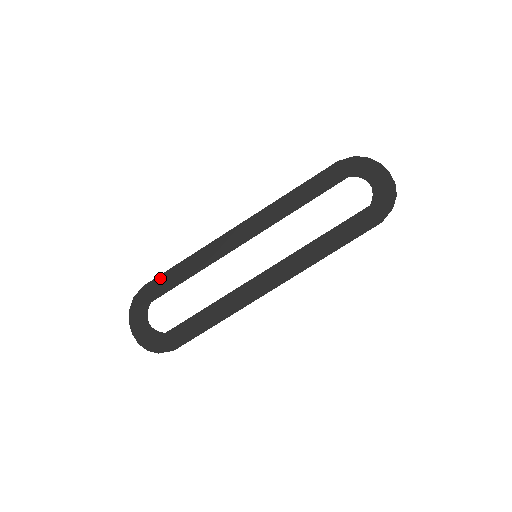
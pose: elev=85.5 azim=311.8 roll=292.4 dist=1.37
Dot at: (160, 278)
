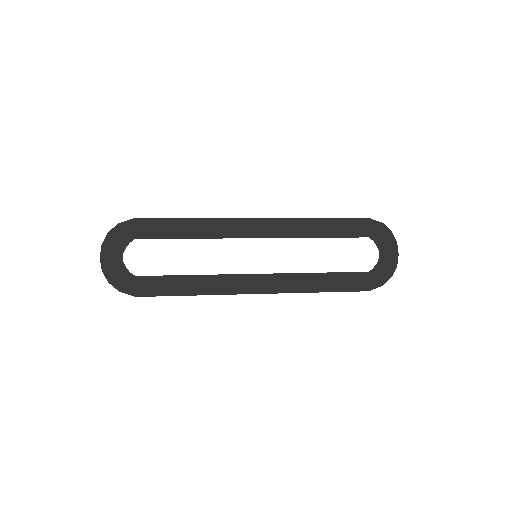
Dot at: (156, 221)
